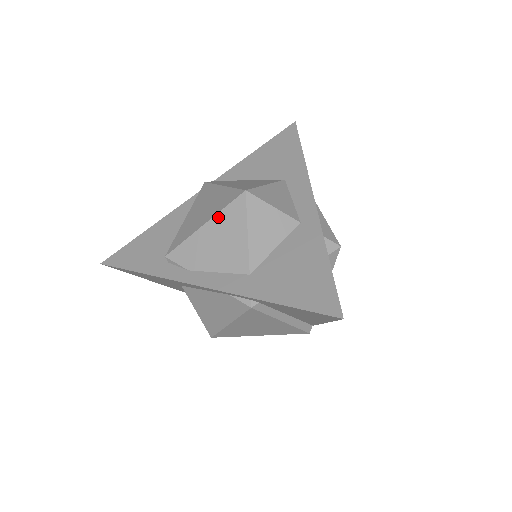
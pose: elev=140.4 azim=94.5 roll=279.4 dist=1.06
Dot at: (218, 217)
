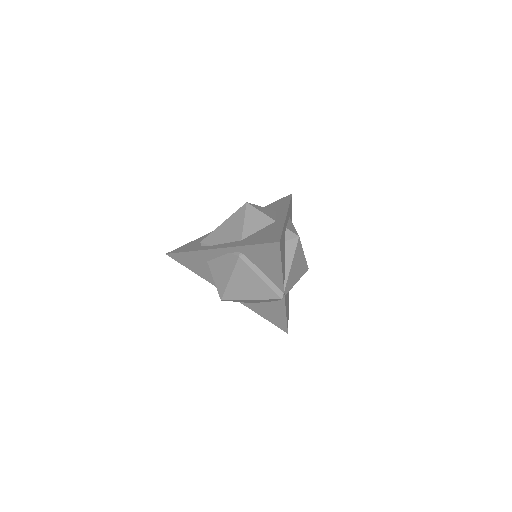
Dot at: (231, 217)
